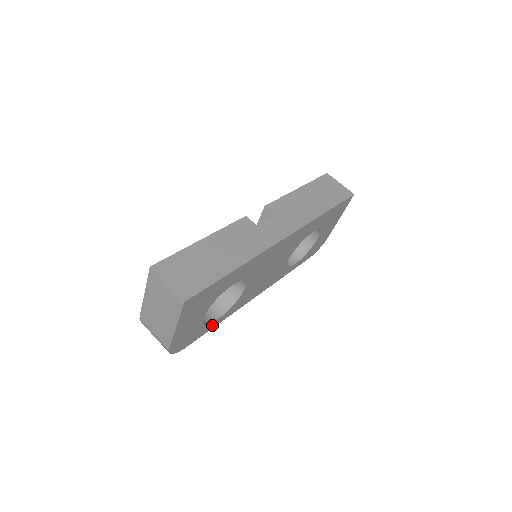
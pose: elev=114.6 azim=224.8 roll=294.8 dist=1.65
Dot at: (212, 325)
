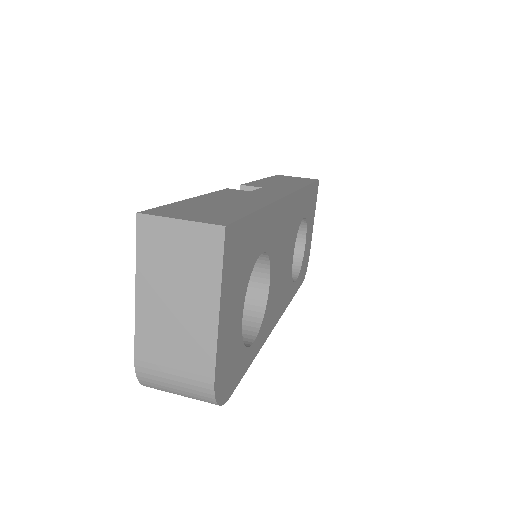
Dot at: (249, 356)
